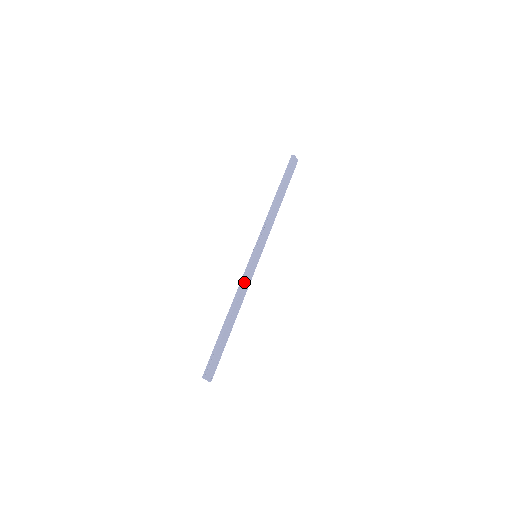
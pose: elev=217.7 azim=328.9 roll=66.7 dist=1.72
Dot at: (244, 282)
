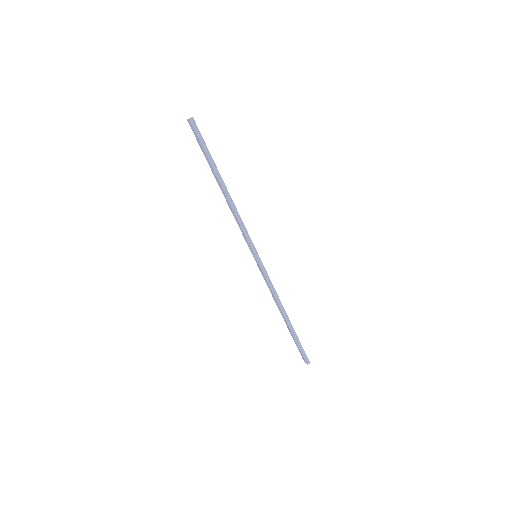
Dot at: (272, 285)
